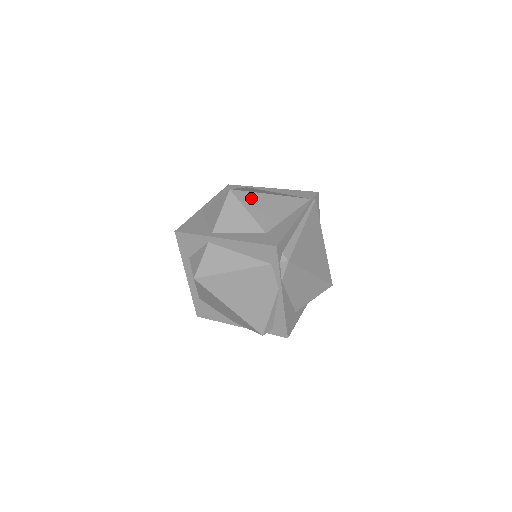
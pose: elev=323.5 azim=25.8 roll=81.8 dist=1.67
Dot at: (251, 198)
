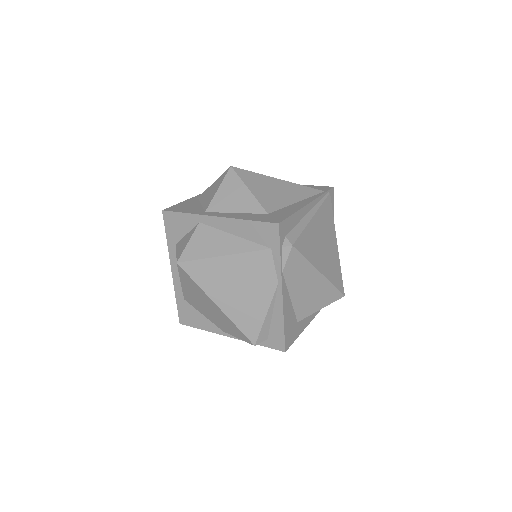
Dot at: (255, 178)
